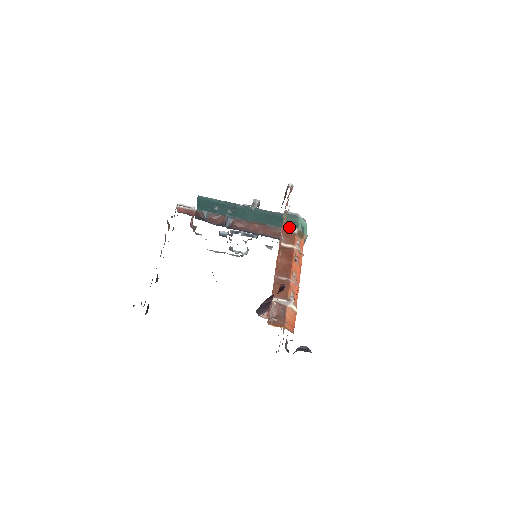
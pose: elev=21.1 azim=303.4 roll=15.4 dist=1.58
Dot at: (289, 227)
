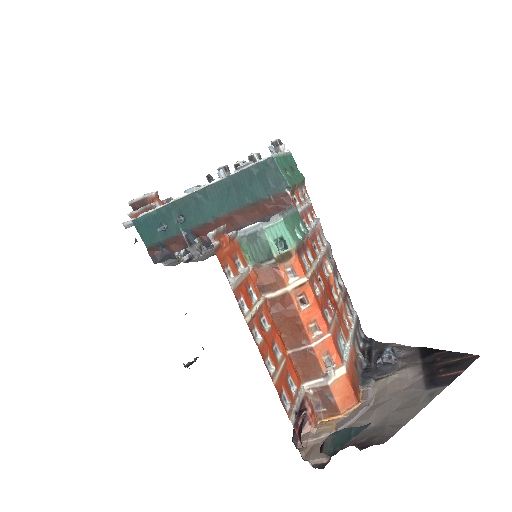
Dot at: (261, 263)
